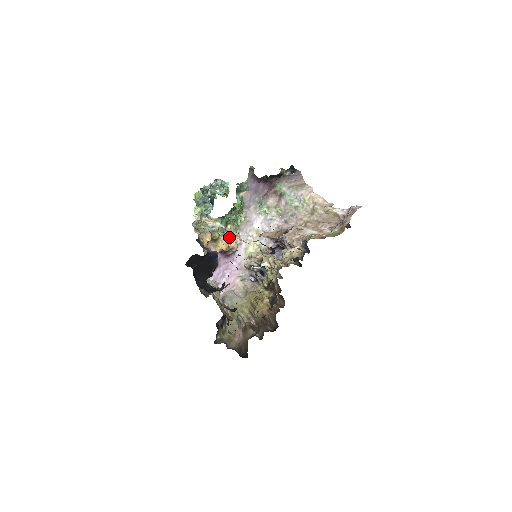
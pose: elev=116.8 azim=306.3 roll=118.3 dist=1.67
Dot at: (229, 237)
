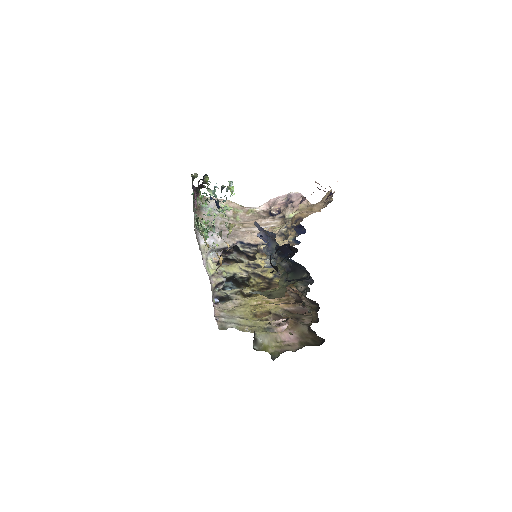
Dot at: occluded
